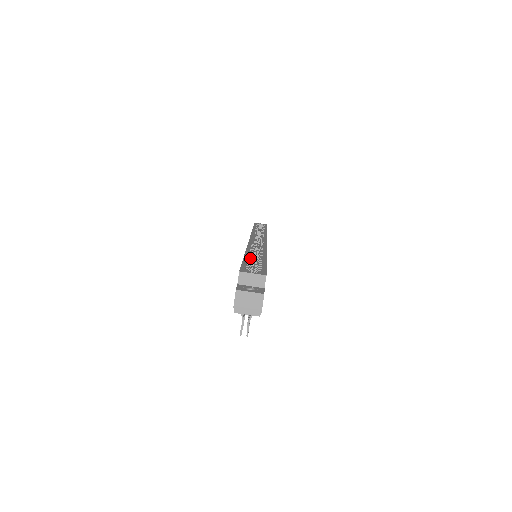
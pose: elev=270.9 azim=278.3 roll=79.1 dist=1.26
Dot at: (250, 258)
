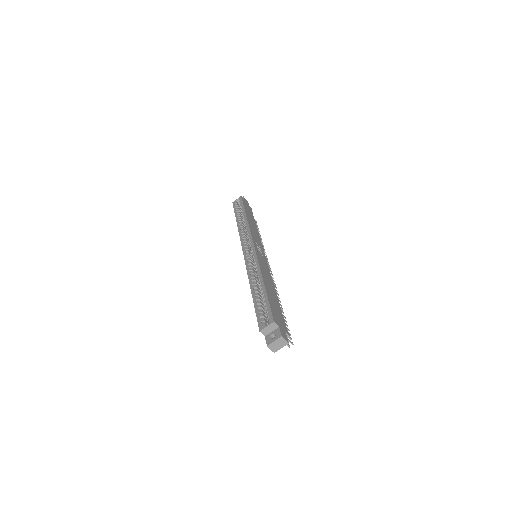
Dot at: (256, 298)
